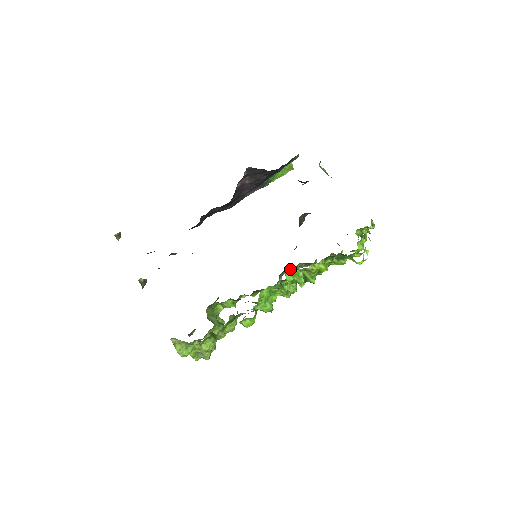
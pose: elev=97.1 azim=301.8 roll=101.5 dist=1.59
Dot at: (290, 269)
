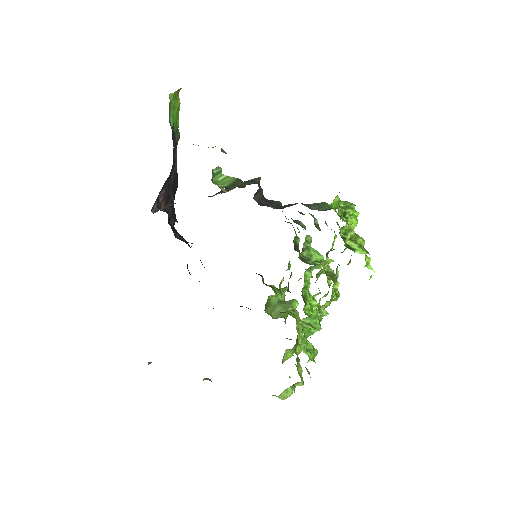
Dot at: (305, 318)
